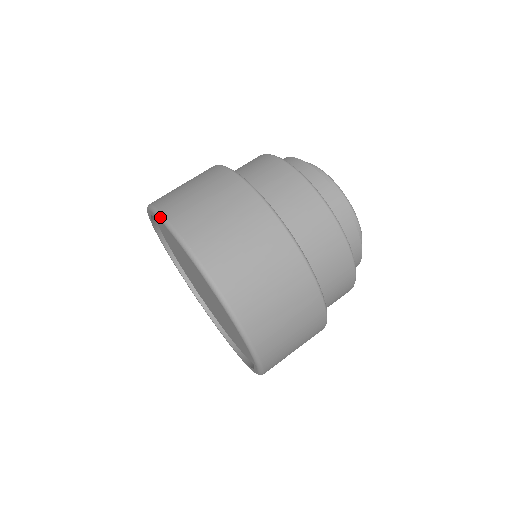
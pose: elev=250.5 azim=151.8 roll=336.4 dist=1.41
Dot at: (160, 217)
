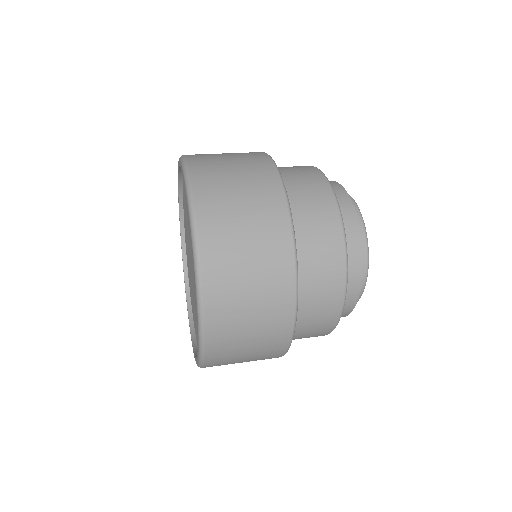
Dot at: occluded
